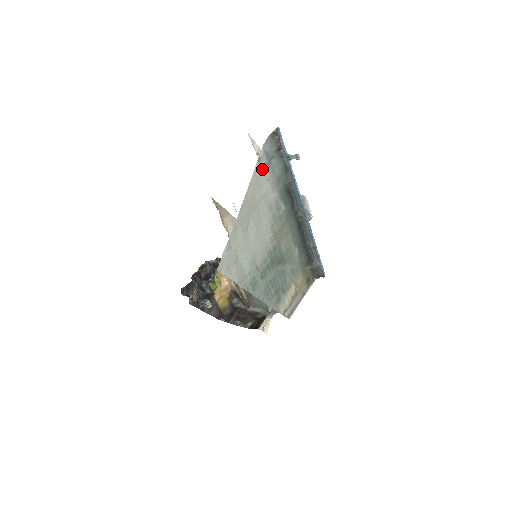
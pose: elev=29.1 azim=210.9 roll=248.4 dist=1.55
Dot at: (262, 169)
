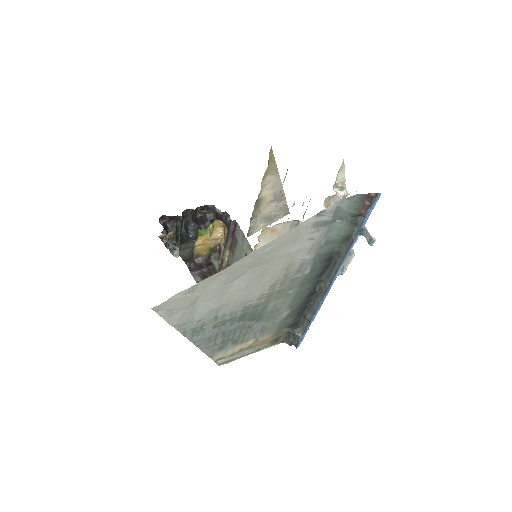
Dot at: (315, 225)
